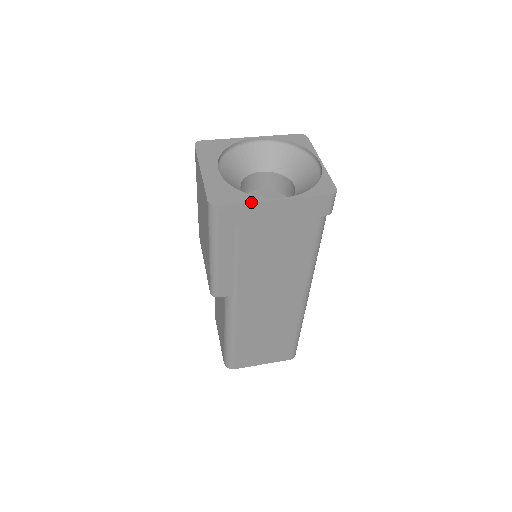
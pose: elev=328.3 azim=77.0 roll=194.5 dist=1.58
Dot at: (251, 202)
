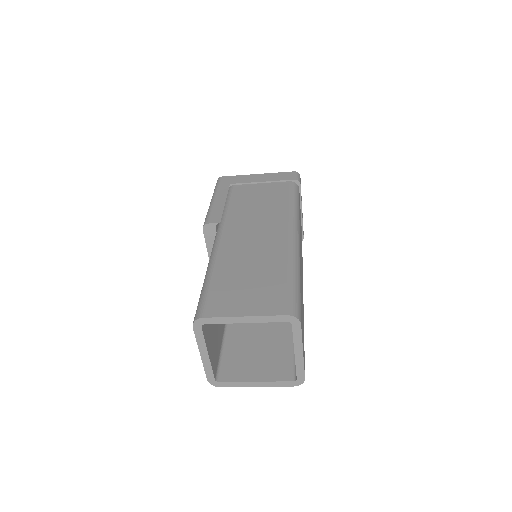
Dot at: (242, 175)
